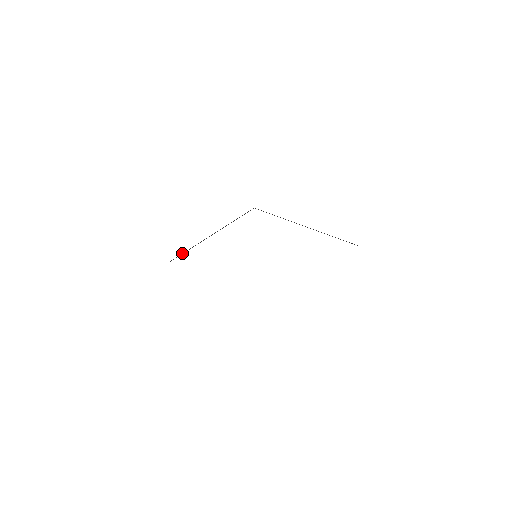
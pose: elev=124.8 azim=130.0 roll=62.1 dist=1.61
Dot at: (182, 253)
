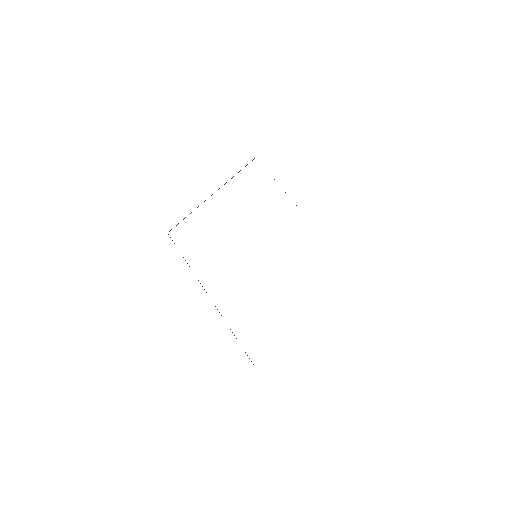
Dot at: occluded
